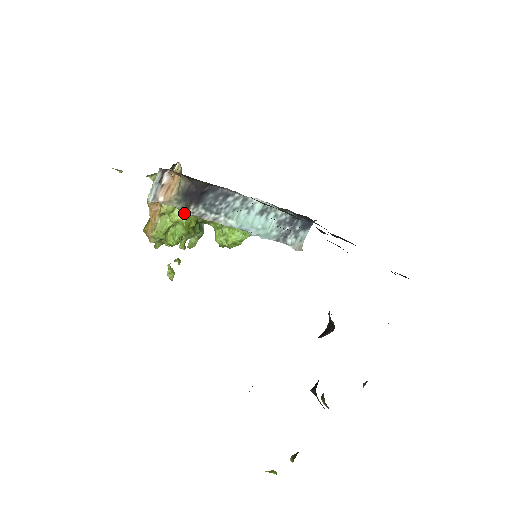
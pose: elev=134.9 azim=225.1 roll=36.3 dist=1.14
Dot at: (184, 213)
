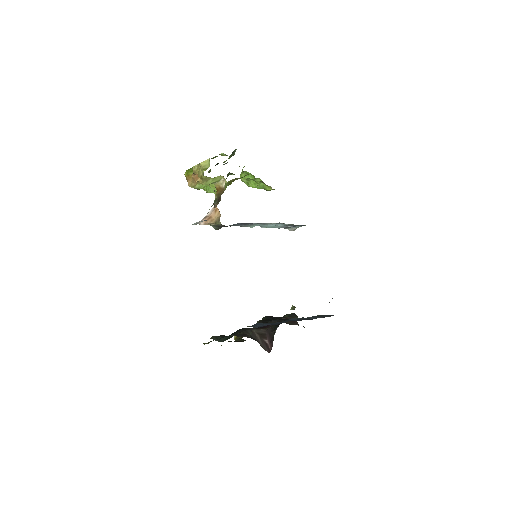
Dot at: occluded
